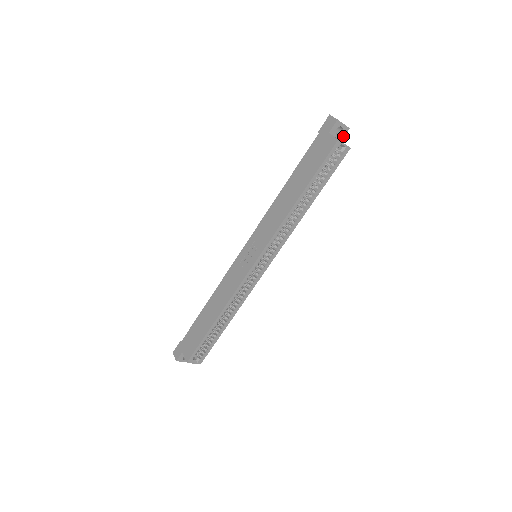
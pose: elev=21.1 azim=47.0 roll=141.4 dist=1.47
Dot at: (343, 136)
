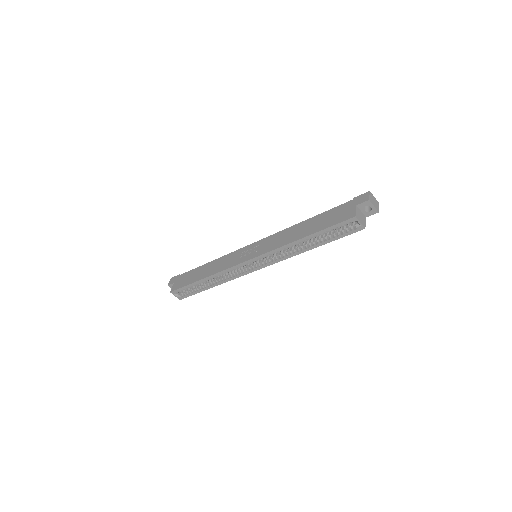
Dot at: (370, 215)
